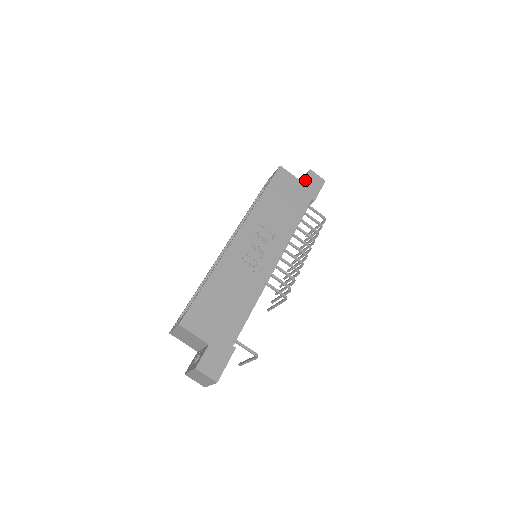
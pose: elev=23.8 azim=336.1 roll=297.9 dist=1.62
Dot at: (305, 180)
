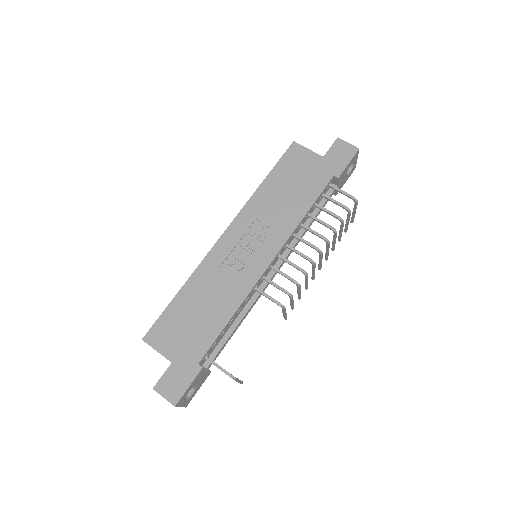
Dot at: (327, 153)
